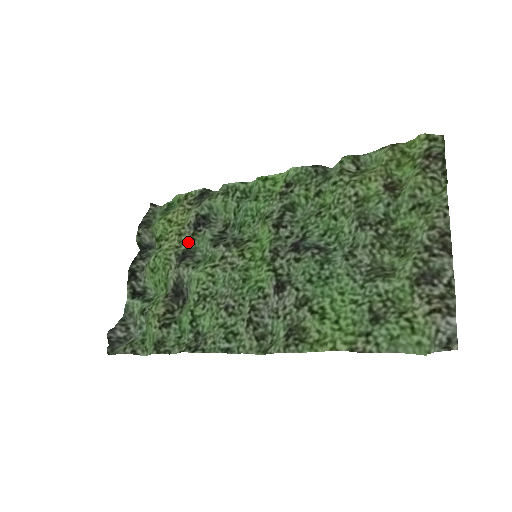
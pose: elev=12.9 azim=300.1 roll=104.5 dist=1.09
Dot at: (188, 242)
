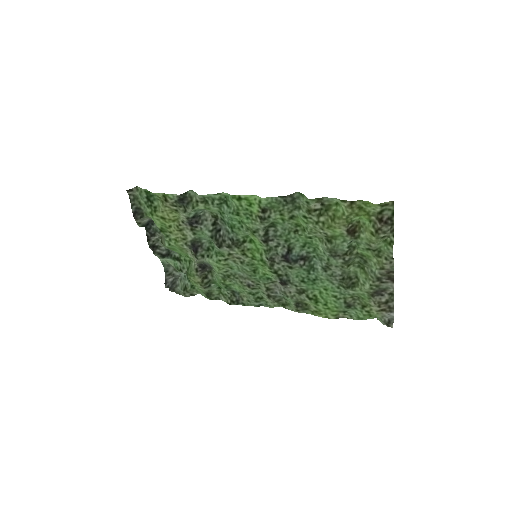
Dot at: (191, 235)
